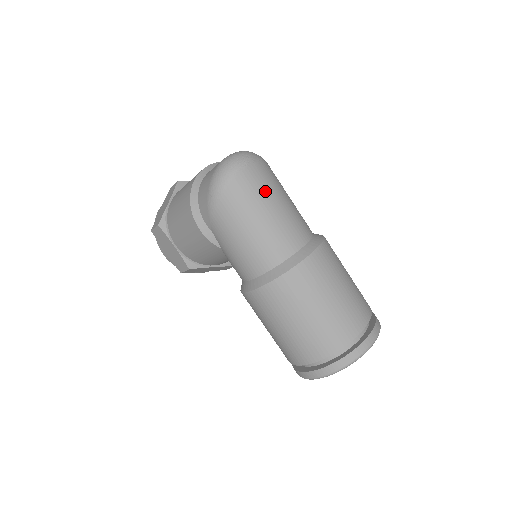
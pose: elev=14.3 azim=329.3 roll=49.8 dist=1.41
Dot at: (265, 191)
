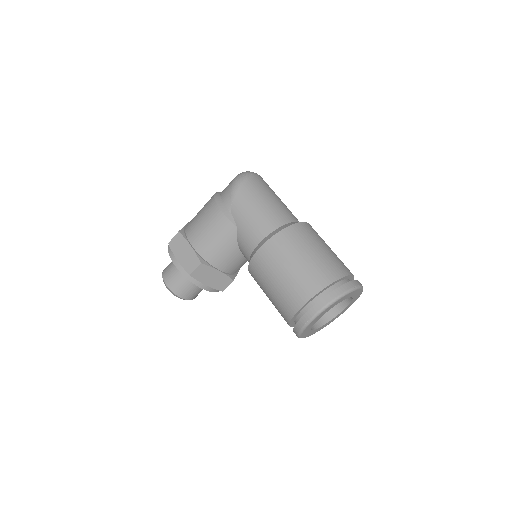
Dot at: (270, 189)
